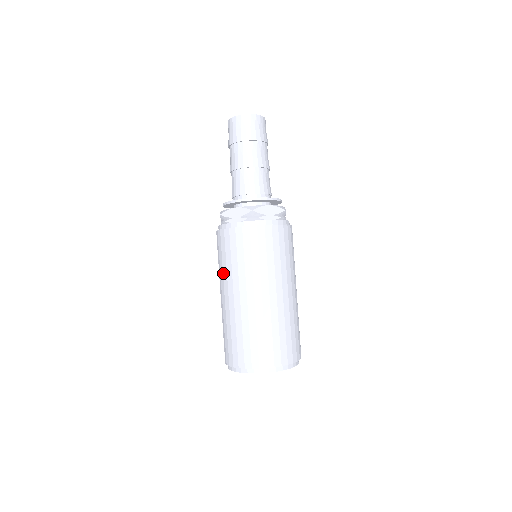
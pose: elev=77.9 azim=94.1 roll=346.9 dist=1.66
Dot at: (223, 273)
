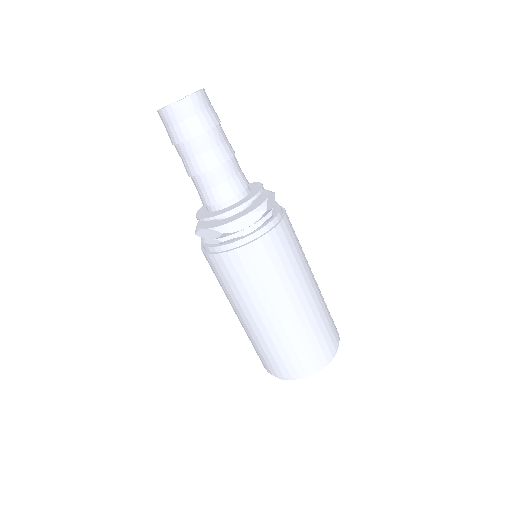
Dot at: (224, 292)
